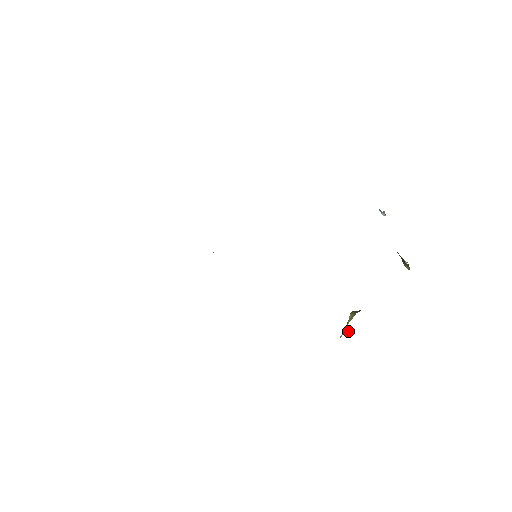
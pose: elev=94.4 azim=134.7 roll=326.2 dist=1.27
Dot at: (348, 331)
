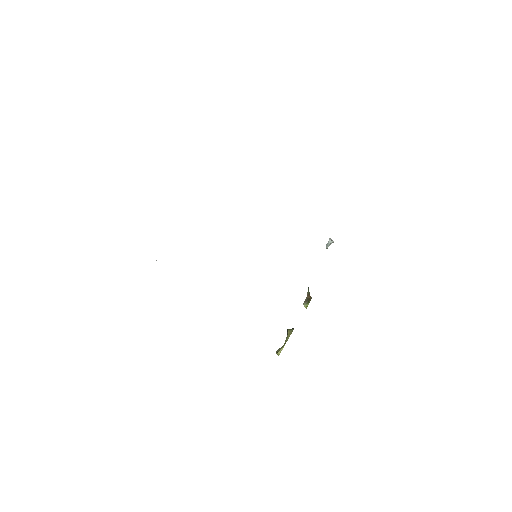
Dot at: occluded
